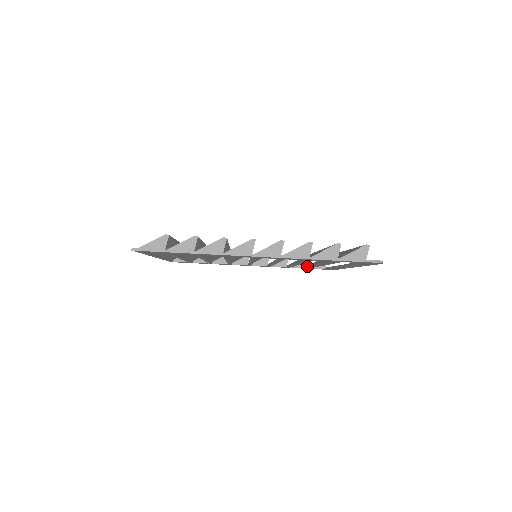
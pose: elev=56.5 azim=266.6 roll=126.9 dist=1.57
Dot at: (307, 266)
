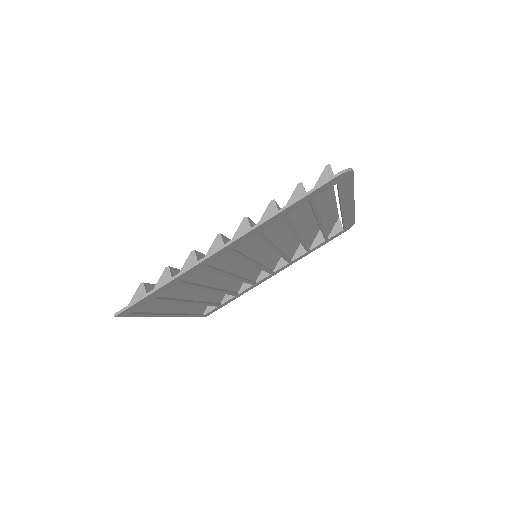
Dot at: occluded
